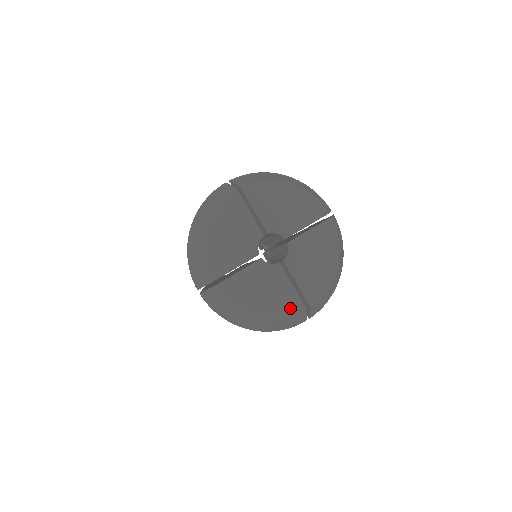
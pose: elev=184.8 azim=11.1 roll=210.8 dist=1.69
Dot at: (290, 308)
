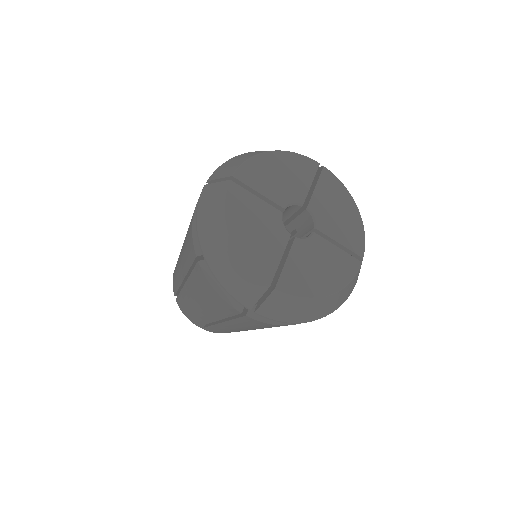
Dot at: (349, 269)
